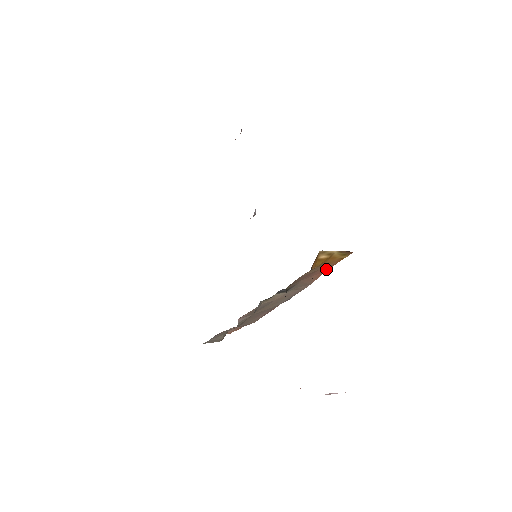
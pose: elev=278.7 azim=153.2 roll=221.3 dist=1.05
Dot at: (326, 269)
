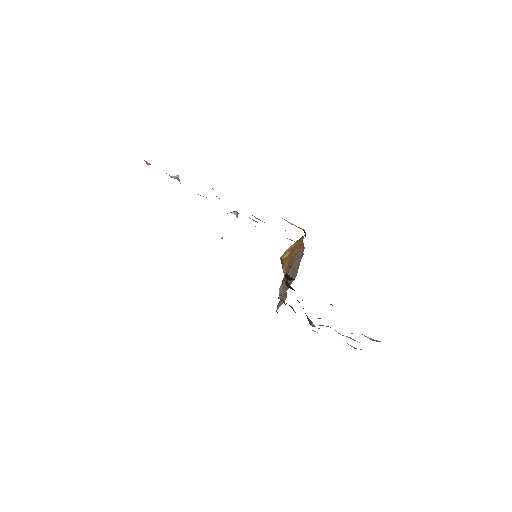
Dot at: (300, 246)
